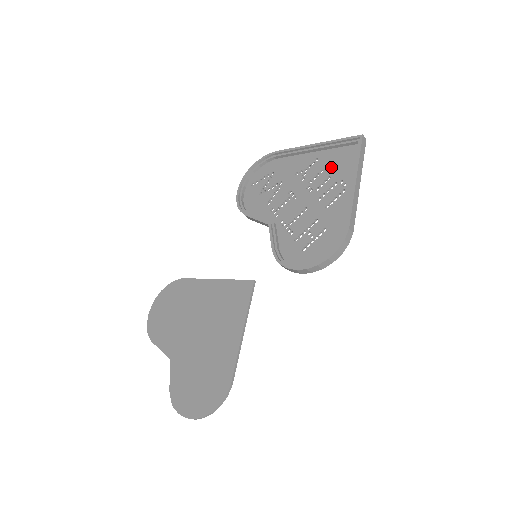
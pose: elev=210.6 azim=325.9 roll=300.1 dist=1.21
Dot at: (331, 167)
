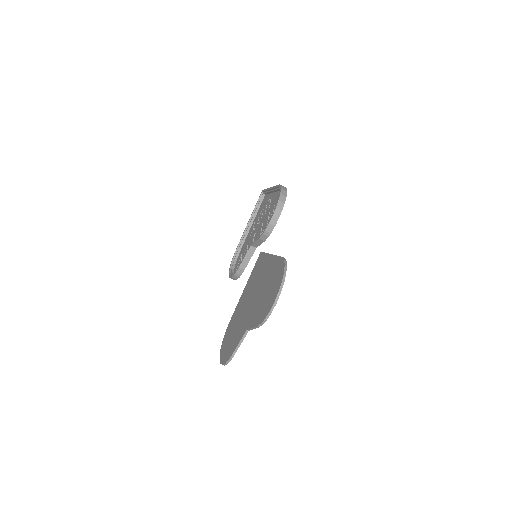
Dot at: (261, 210)
